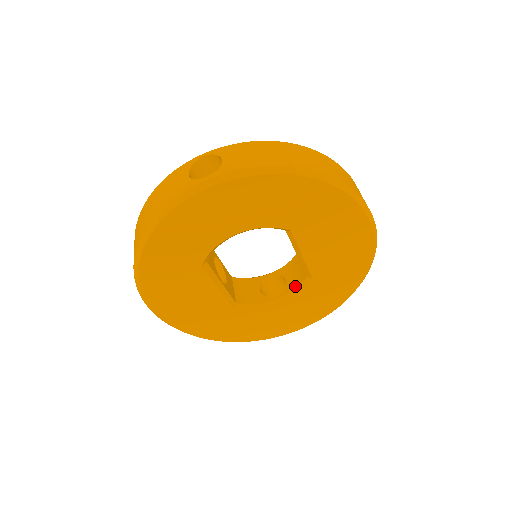
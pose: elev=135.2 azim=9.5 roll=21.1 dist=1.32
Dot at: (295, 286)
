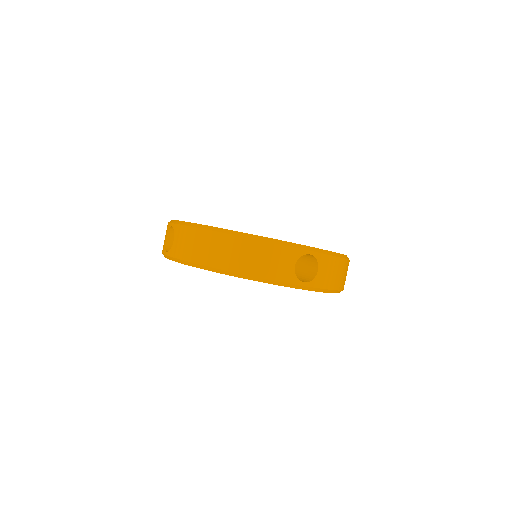
Dot at: occluded
